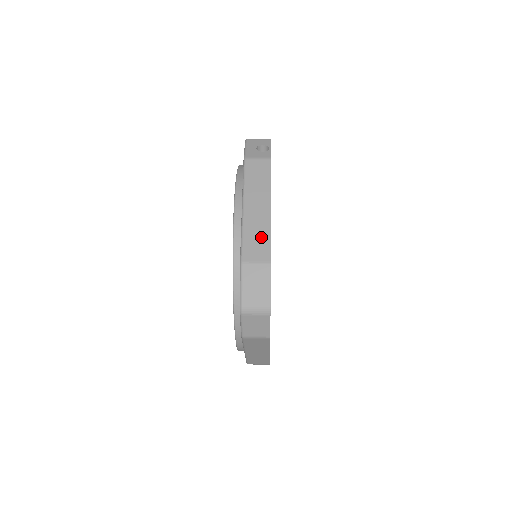
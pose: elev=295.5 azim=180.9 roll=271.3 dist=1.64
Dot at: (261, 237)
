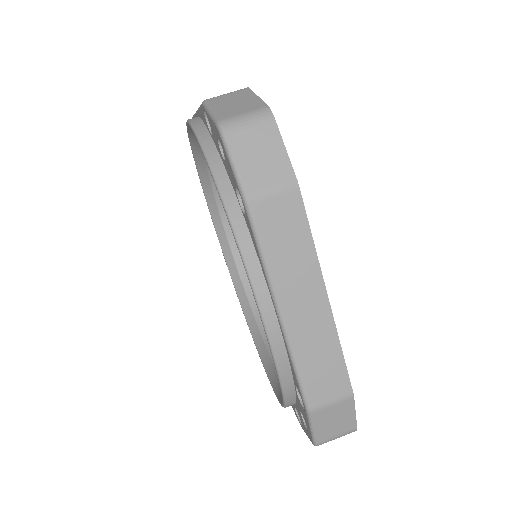
Dot at: occluded
